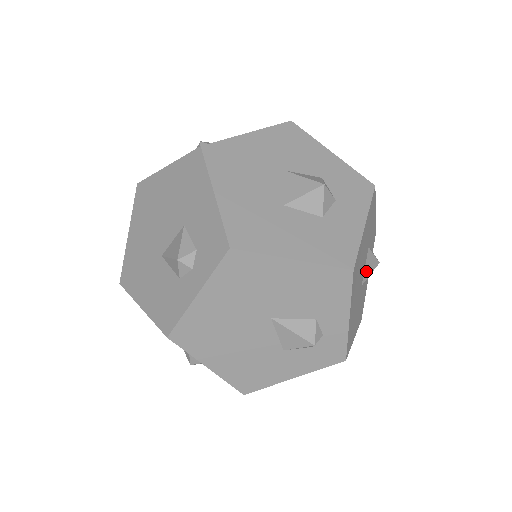
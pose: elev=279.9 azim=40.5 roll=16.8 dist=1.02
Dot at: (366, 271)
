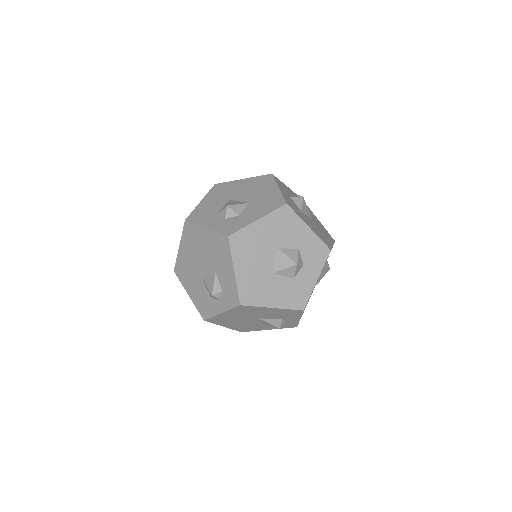
Dot at: (319, 279)
